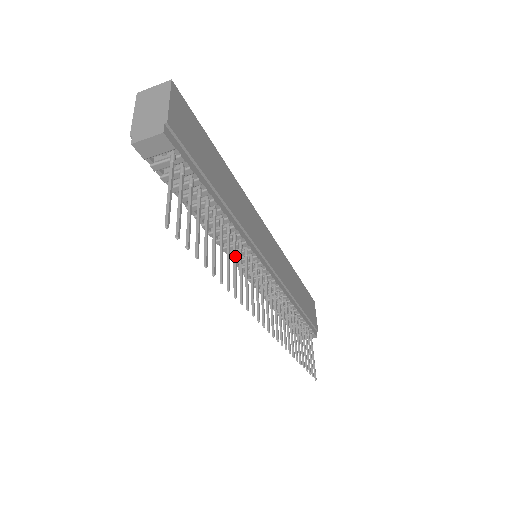
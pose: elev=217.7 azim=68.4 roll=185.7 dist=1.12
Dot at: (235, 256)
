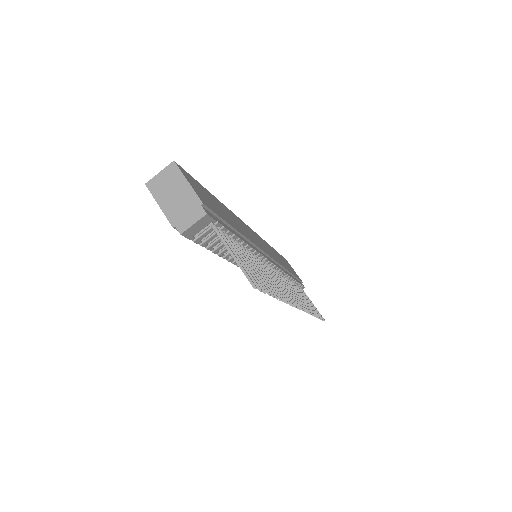
Dot at: (265, 271)
